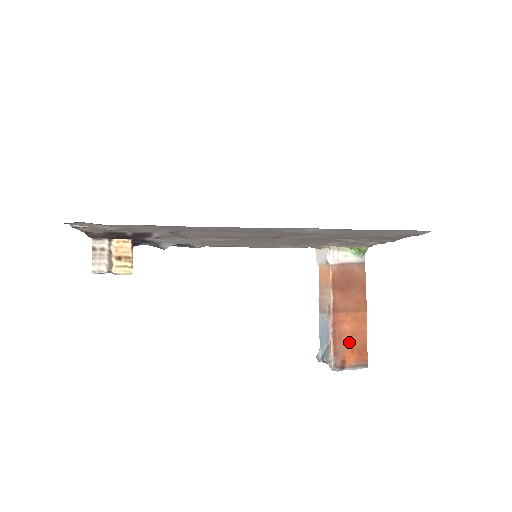
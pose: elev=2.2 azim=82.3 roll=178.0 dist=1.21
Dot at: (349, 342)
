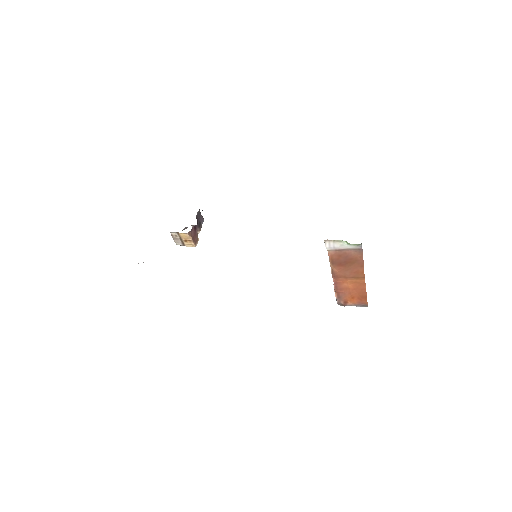
Dot at: (350, 293)
